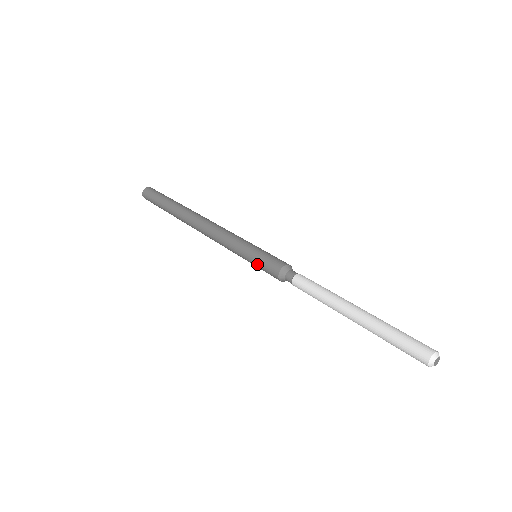
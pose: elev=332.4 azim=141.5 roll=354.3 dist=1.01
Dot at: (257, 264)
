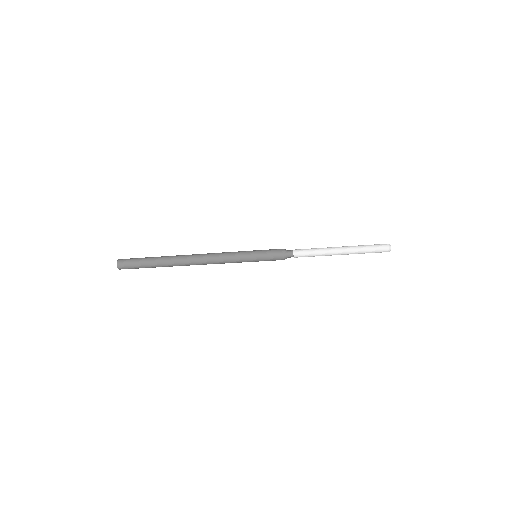
Dot at: (263, 260)
